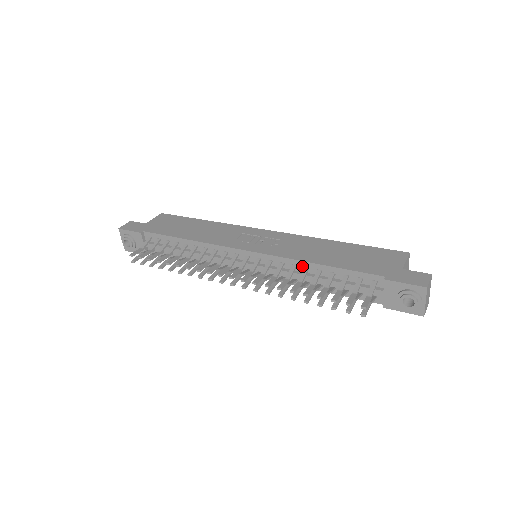
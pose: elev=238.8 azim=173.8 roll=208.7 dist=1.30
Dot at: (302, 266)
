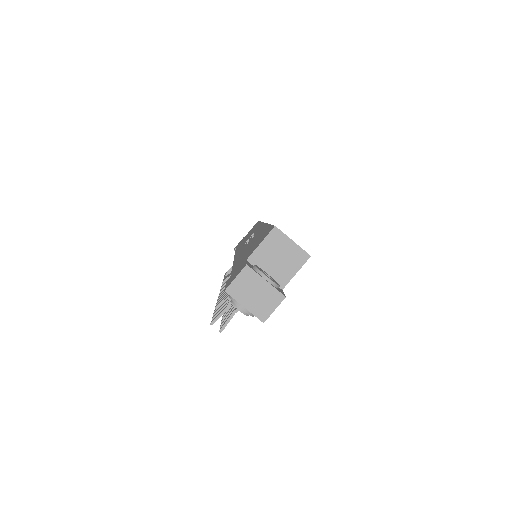
Dot at: occluded
